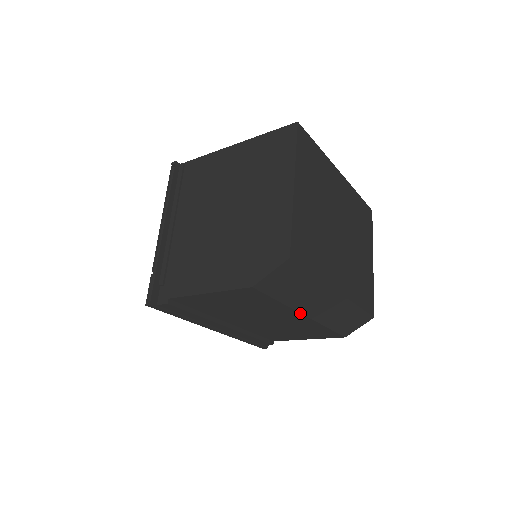
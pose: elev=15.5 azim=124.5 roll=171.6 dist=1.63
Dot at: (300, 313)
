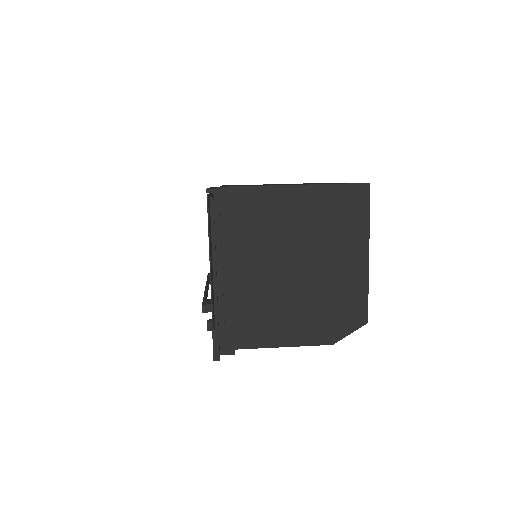
Dot at: occluded
